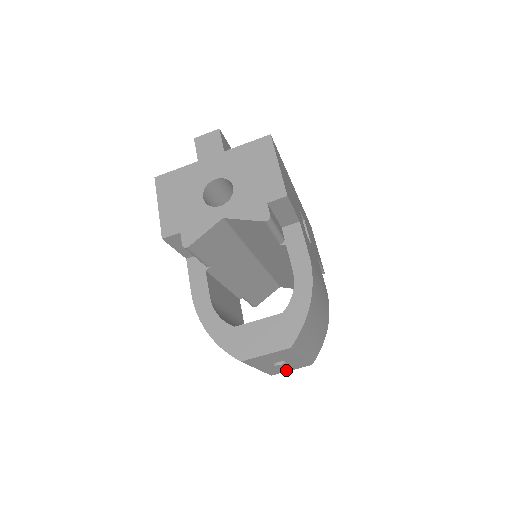
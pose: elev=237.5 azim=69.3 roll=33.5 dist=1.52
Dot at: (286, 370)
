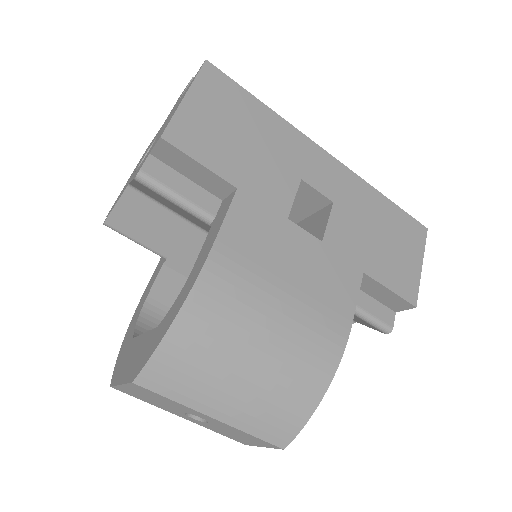
Dot at: (252, 442)
